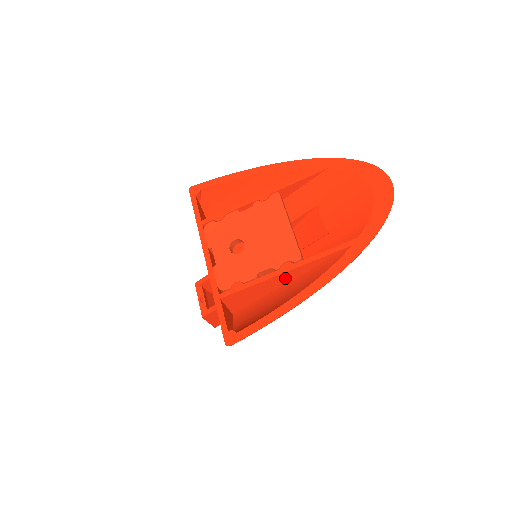
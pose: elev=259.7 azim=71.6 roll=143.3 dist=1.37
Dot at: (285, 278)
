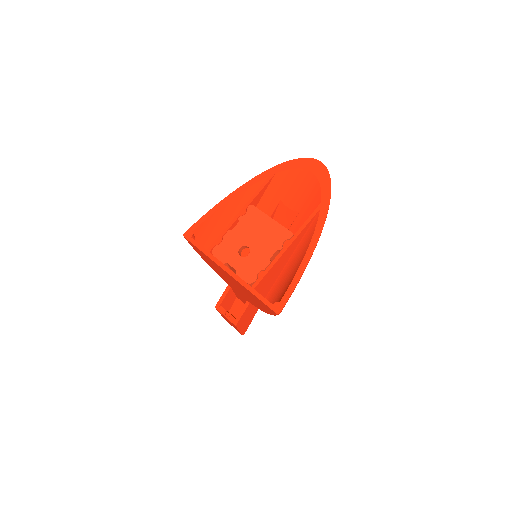
Dot at: (288, 254)
